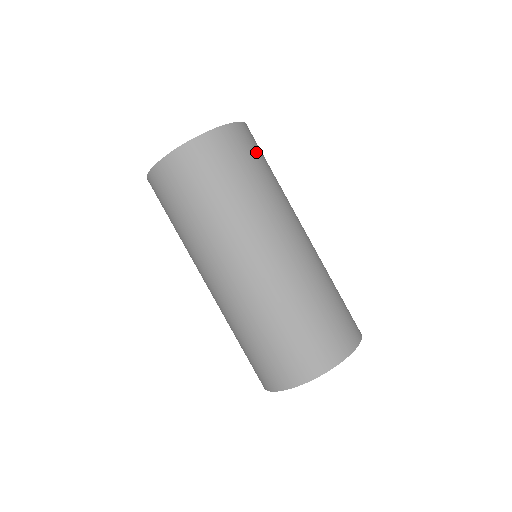
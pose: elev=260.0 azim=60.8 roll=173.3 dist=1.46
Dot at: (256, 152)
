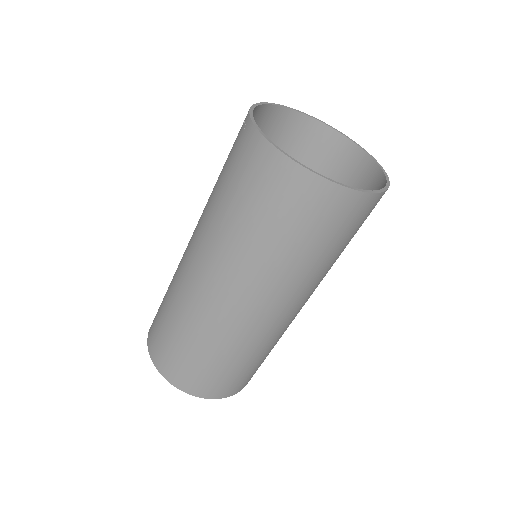
Dot at: (357, 228)
